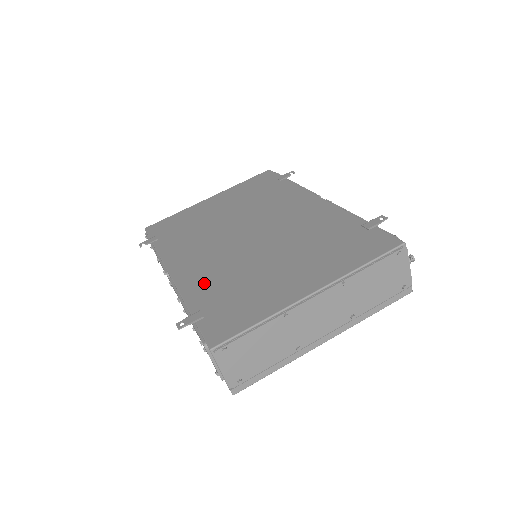
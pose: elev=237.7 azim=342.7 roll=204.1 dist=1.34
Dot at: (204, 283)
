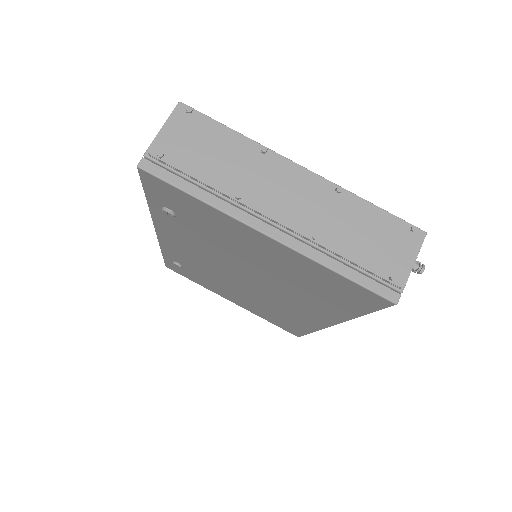
Dot at: occluded
